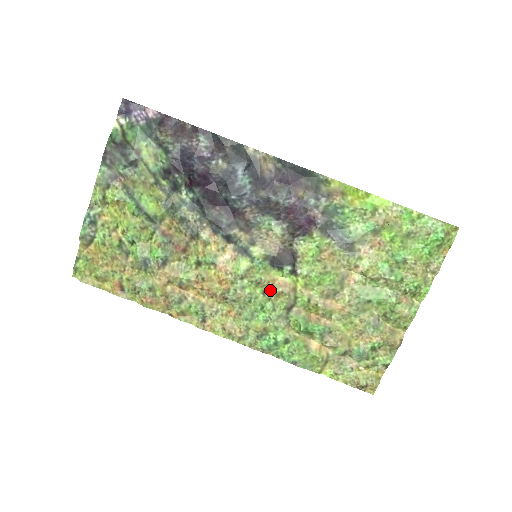
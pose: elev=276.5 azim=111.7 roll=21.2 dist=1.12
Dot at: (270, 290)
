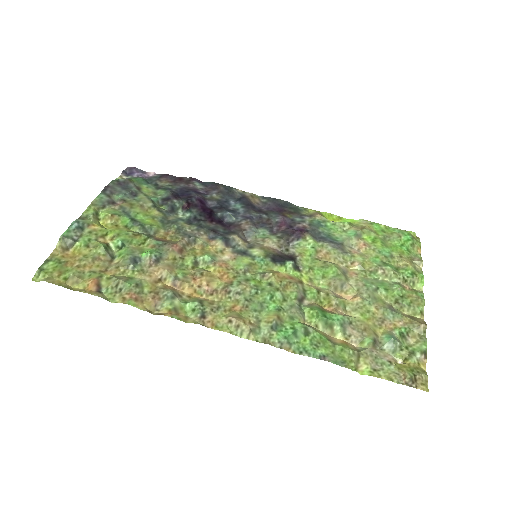
Dot at: (276, 281)
